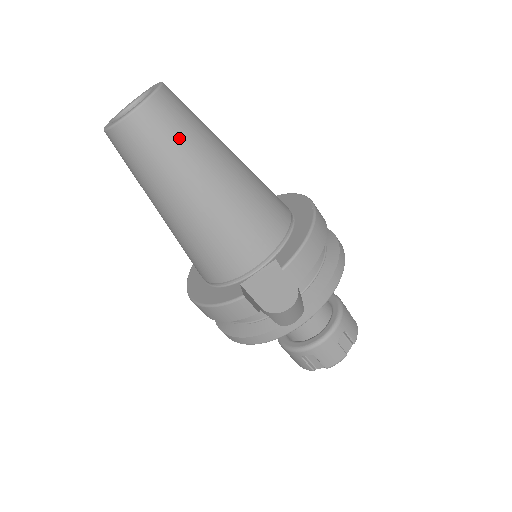
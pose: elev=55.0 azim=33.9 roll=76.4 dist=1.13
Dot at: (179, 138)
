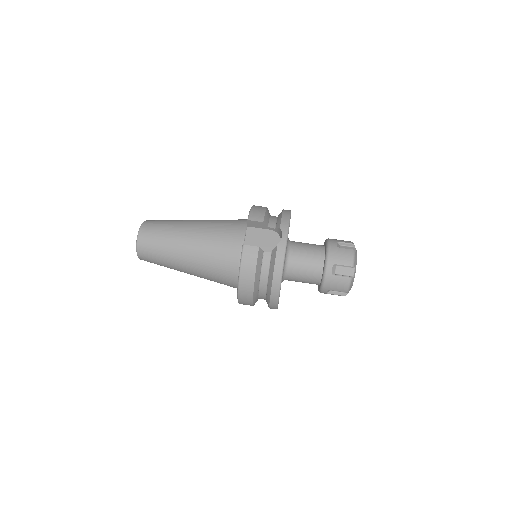
Dot at: (164, 224)
